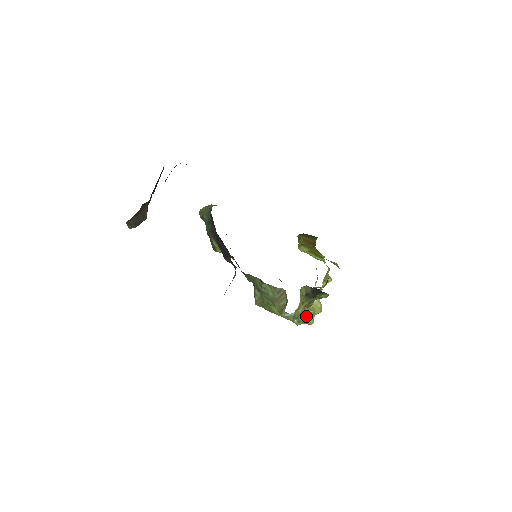
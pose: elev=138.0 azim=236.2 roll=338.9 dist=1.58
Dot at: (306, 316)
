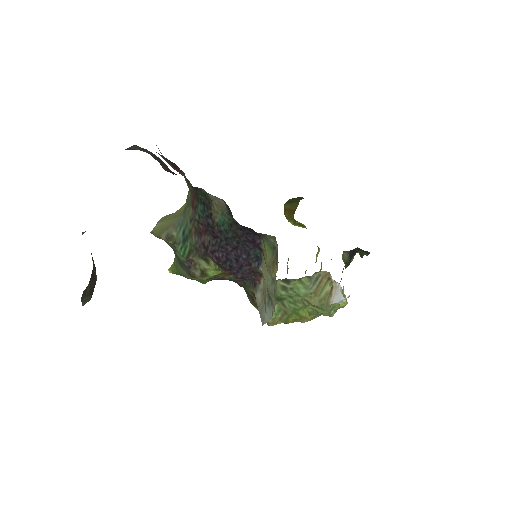
Dot at: occluded
